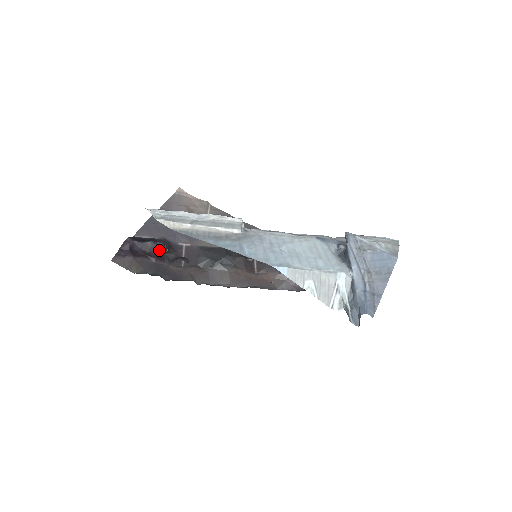
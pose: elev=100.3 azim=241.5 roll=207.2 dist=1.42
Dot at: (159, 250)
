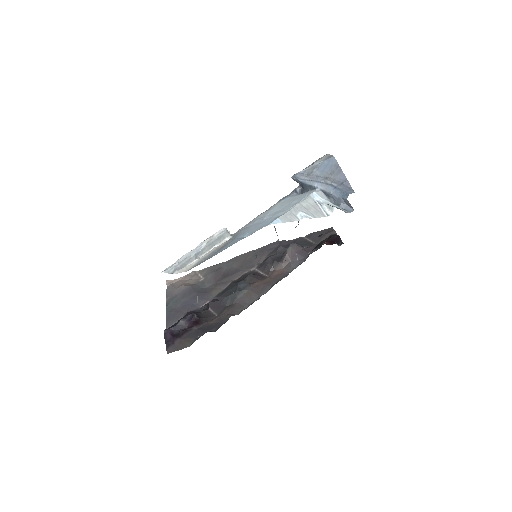
Dot at: (192, 319)
